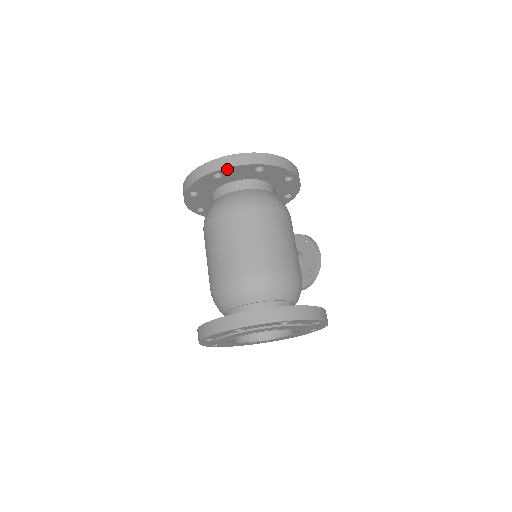
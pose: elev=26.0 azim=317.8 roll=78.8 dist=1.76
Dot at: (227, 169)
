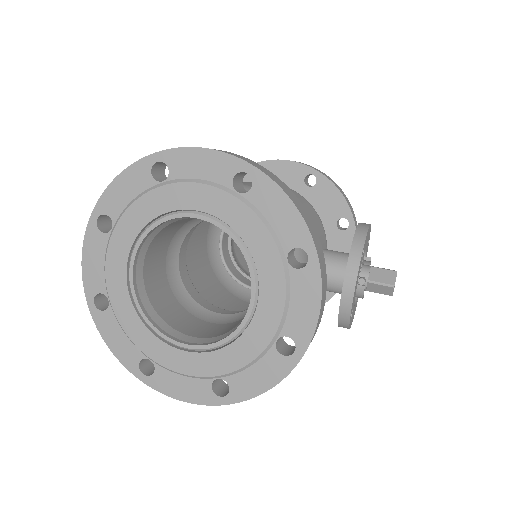
Dot at: occluded
